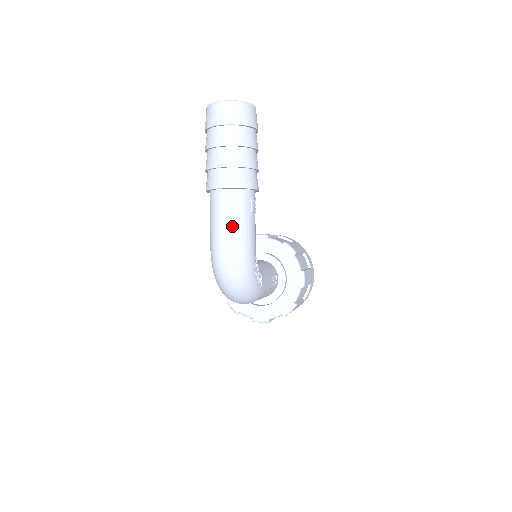
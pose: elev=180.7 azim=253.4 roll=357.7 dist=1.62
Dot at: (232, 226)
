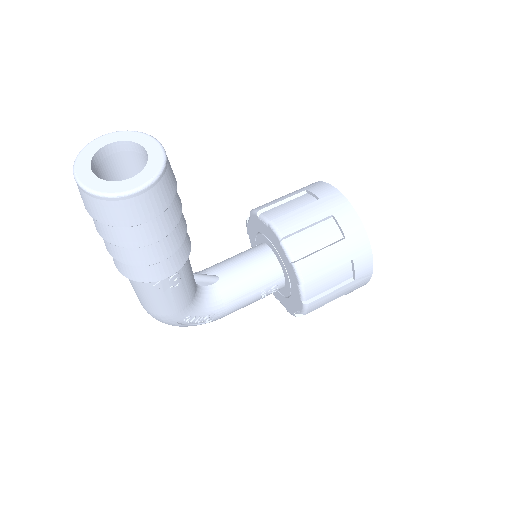
Dot at: (138, 295)
